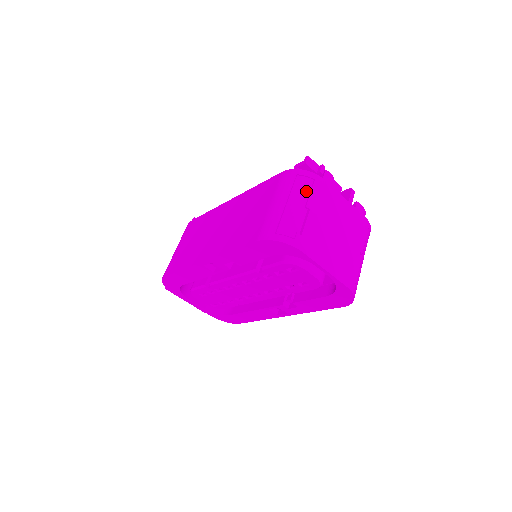
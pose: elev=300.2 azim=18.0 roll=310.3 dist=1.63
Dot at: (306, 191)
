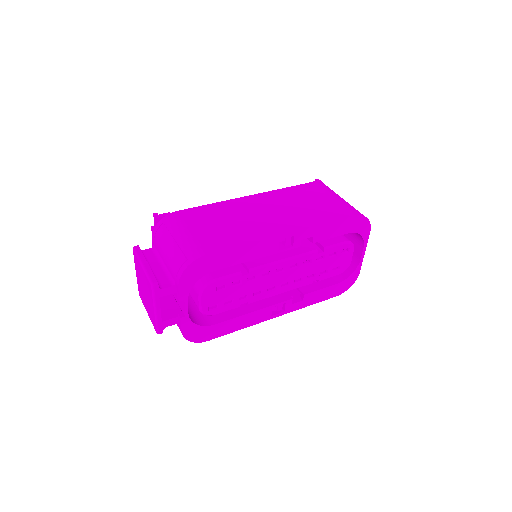
Dot at: occluded
